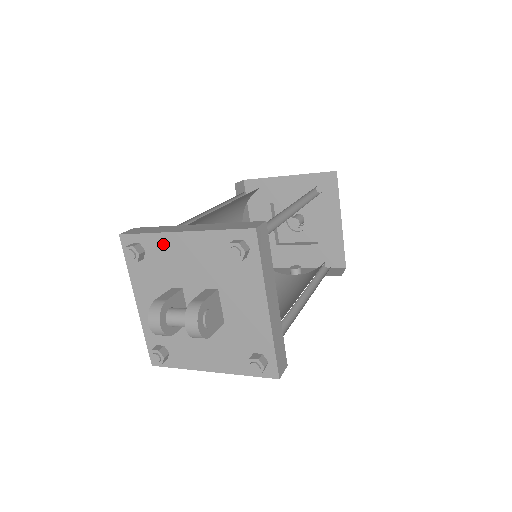
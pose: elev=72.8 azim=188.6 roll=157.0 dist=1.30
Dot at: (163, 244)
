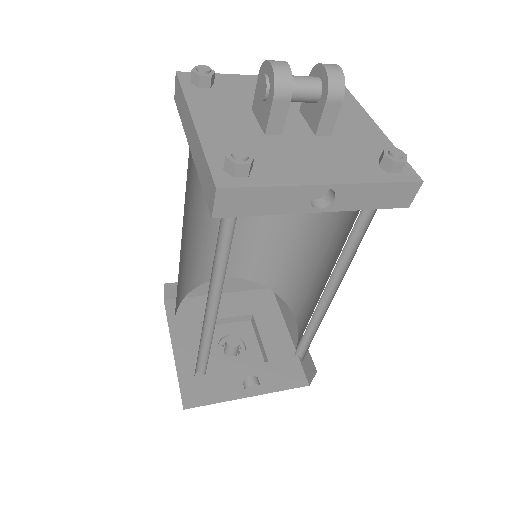
Dot at: (239, 81)
